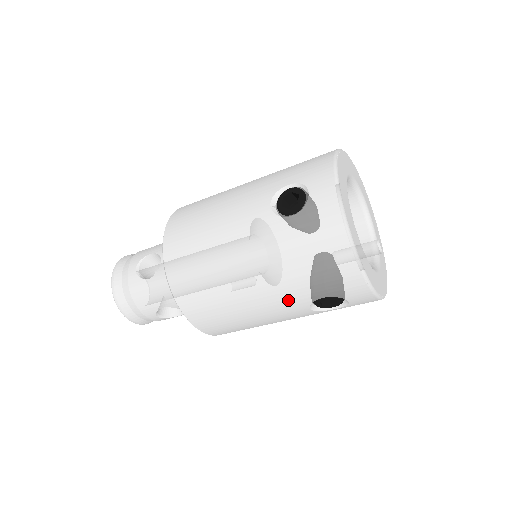
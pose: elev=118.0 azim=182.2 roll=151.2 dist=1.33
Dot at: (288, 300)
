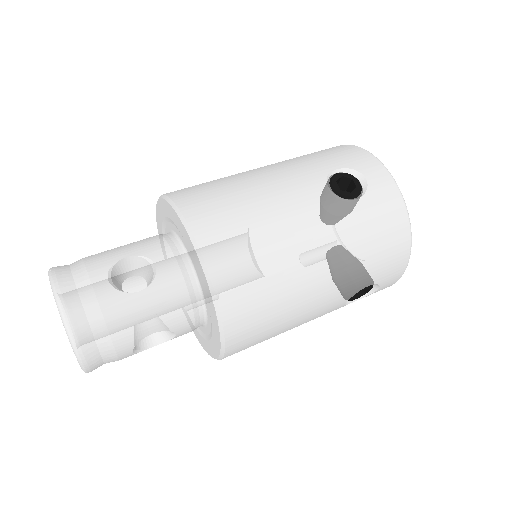
Dot at: (341, 292)
